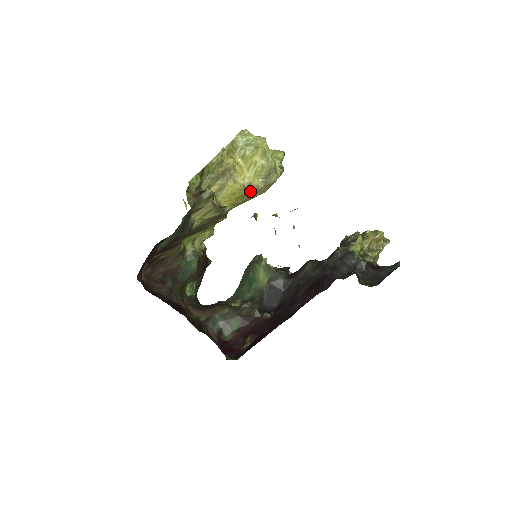
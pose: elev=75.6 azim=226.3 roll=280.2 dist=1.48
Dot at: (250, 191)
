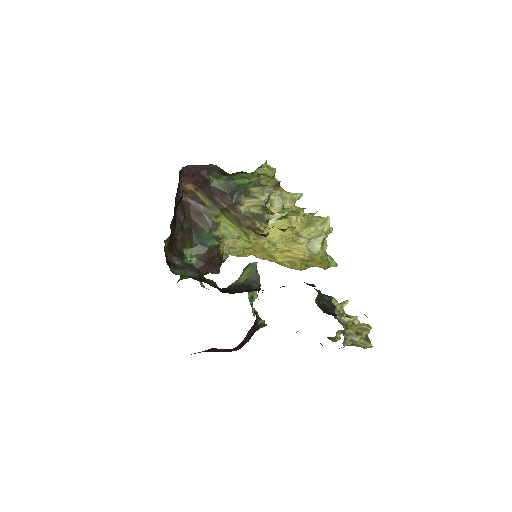
Dot at: (293, 237)
